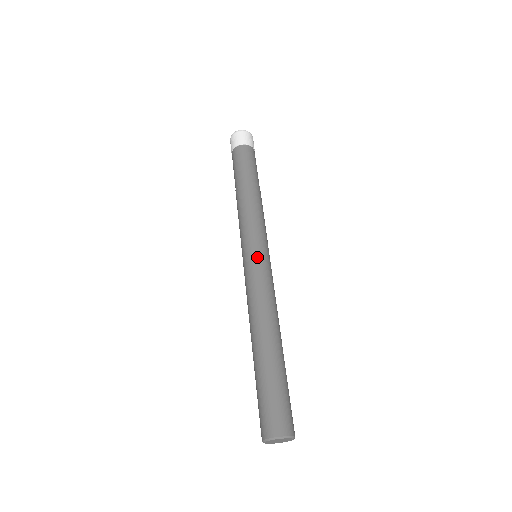
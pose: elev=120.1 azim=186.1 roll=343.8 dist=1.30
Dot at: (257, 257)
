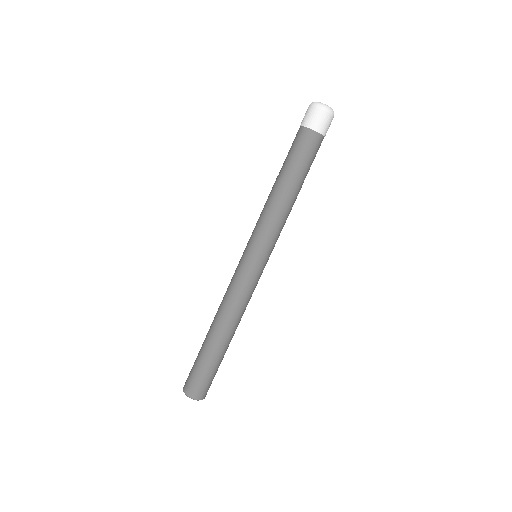
Dot at: (247, 264)
